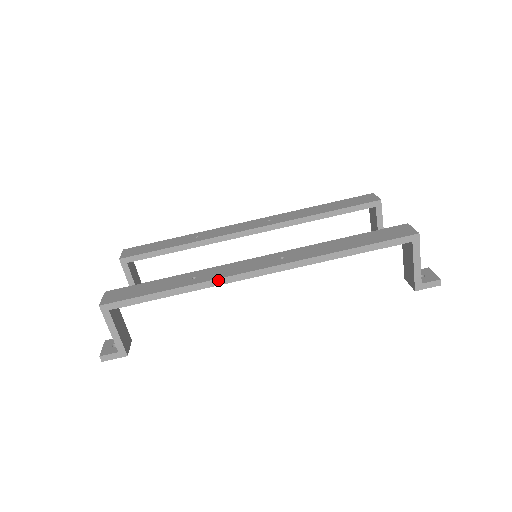
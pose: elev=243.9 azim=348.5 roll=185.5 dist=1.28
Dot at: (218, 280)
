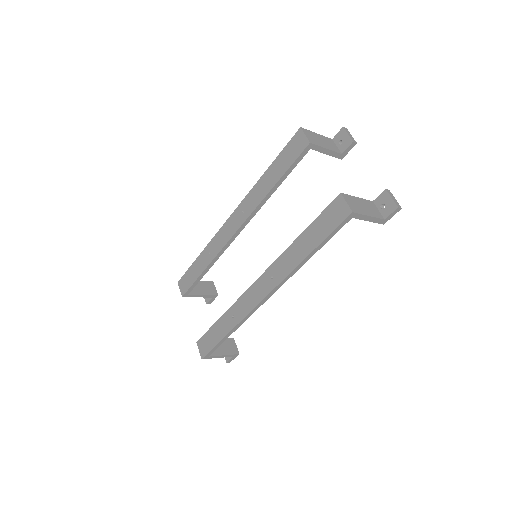
Dot at: (247, 316)
